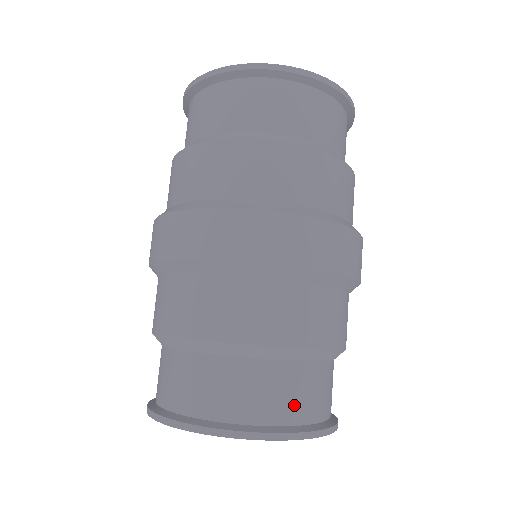
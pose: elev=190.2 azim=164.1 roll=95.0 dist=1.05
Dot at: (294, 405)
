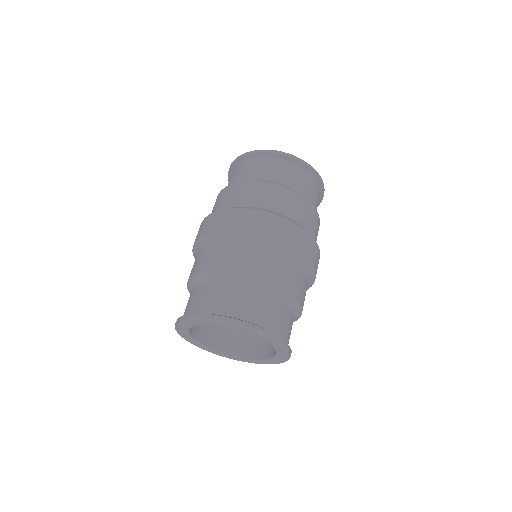
Dot at: (257, 313)
